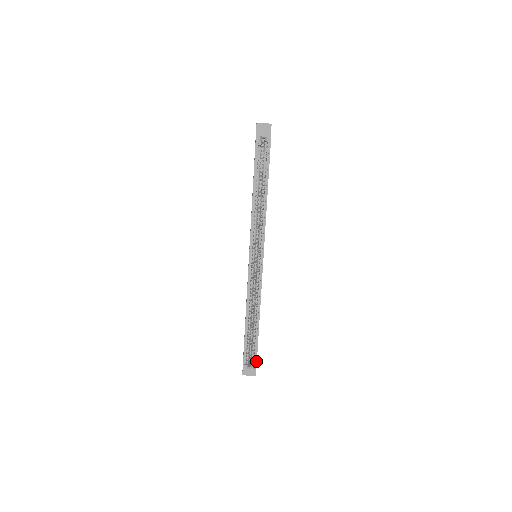
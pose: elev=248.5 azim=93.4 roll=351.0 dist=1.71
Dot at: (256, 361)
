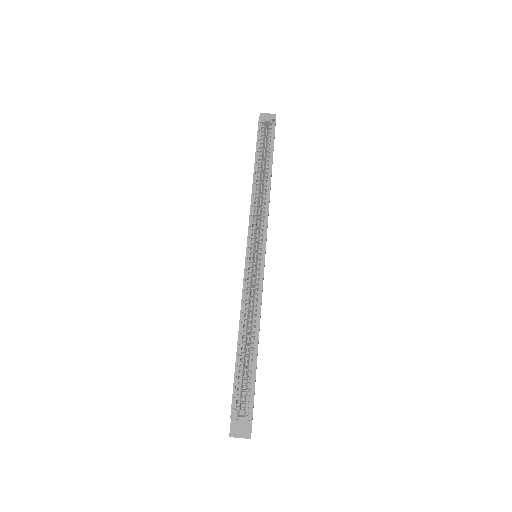
Dot at: (252, 403)
